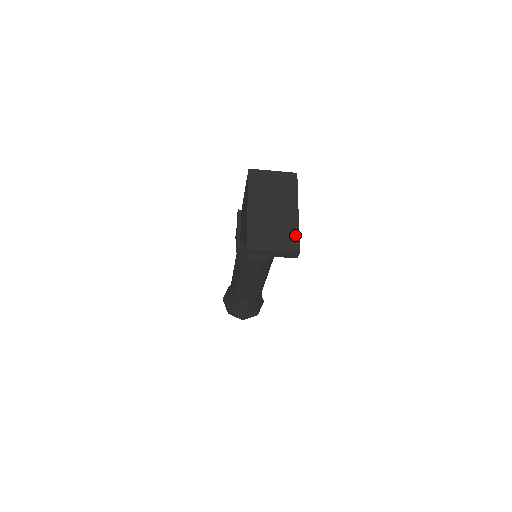
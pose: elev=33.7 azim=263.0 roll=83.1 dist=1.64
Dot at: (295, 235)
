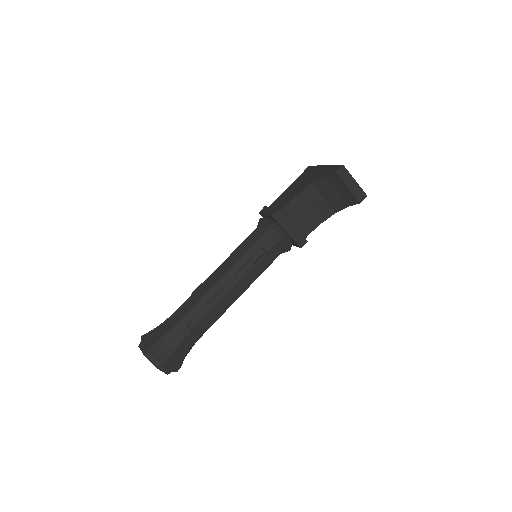
Dot at: occluded
